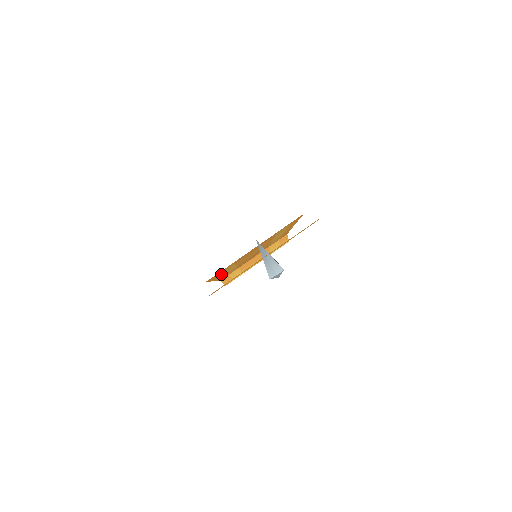
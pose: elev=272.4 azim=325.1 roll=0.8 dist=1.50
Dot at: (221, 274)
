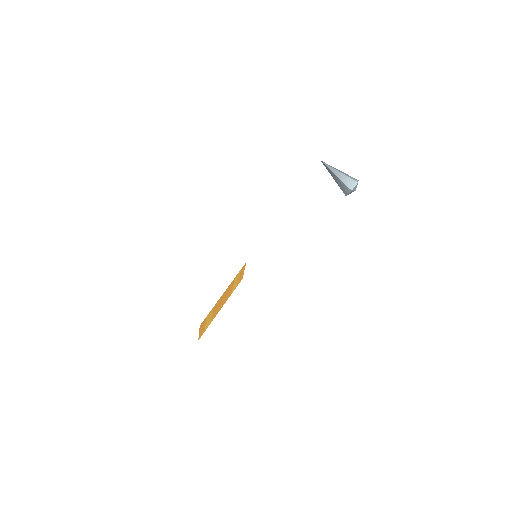
Dot at: occluded
